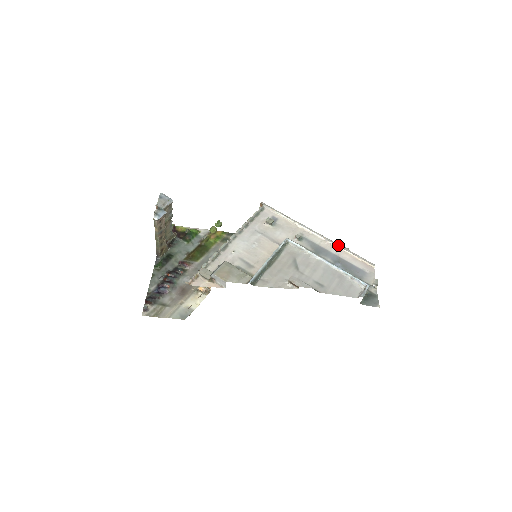
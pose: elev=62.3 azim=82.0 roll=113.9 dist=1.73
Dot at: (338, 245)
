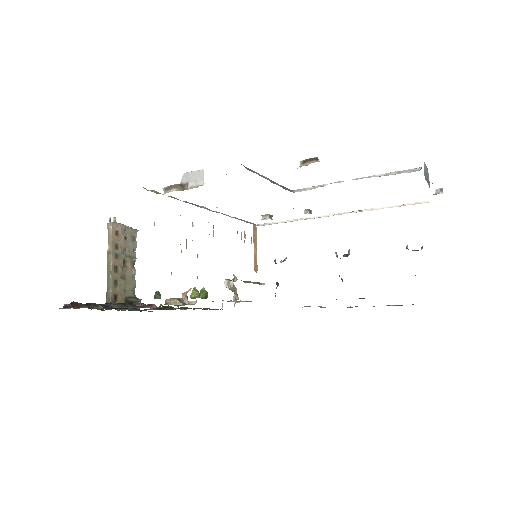
Dot at: (366, 209)
